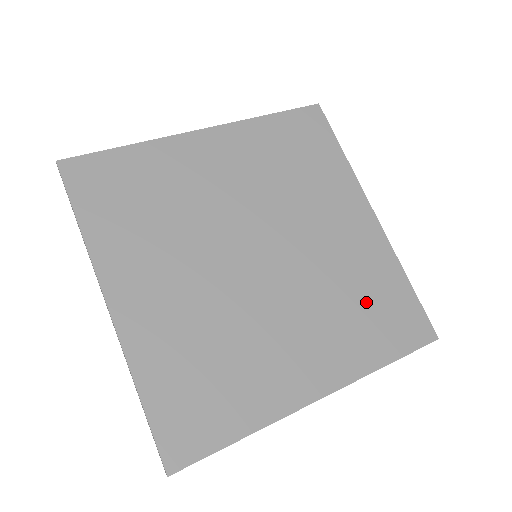
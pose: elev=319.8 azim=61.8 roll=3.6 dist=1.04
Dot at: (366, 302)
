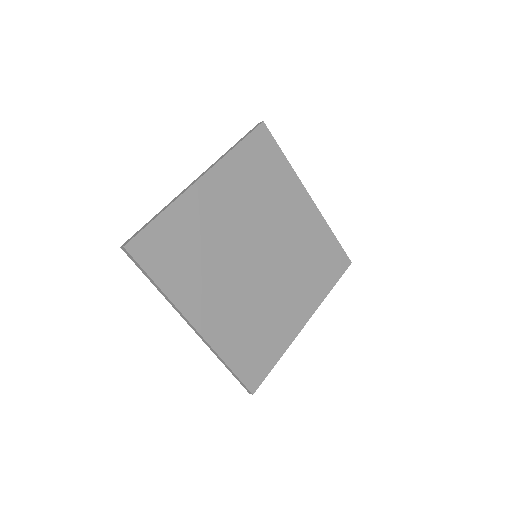
Dot at: (316, 258)
